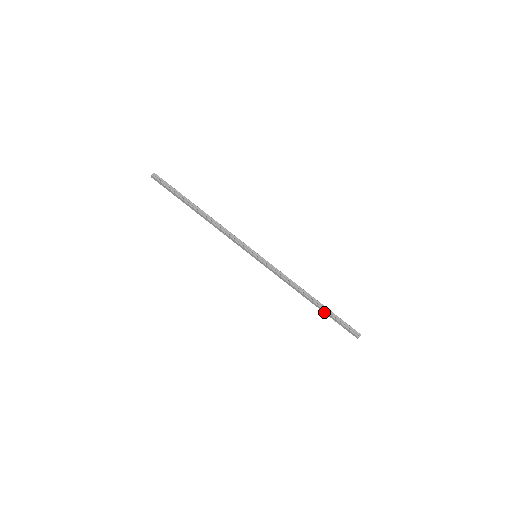
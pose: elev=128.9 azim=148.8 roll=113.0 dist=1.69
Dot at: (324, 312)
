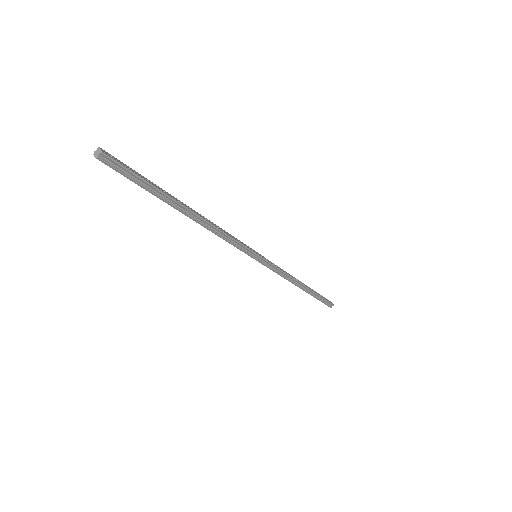
Dot at: occluded
